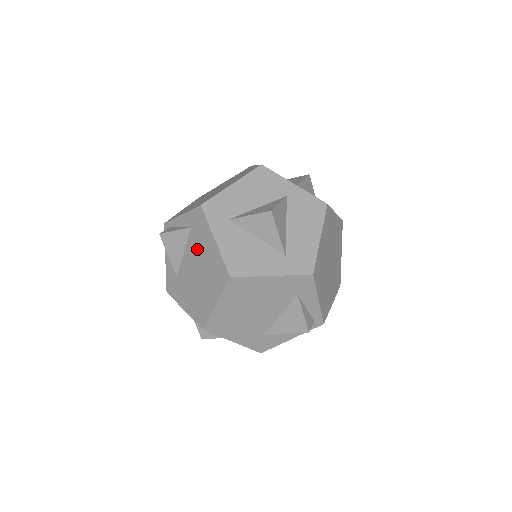
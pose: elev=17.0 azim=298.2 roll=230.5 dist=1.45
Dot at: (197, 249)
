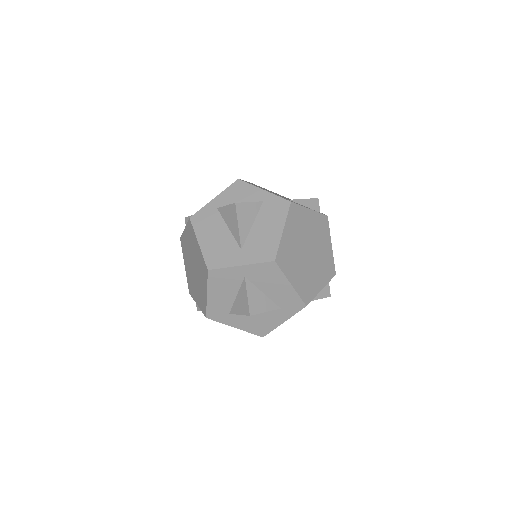
Dot at: occluded
